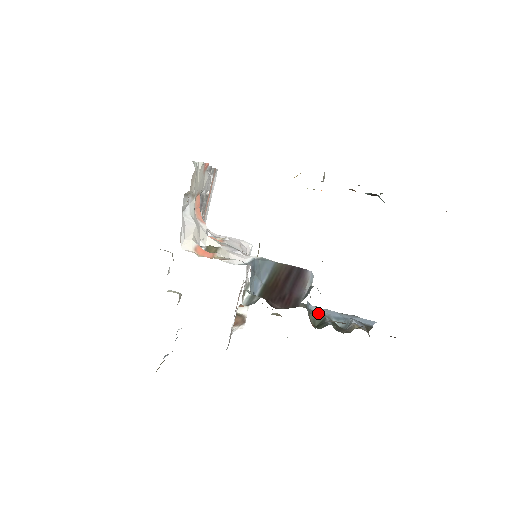
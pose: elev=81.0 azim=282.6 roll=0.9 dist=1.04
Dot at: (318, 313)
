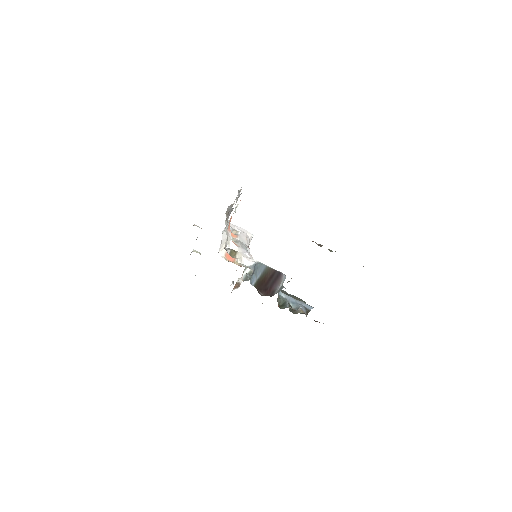
Dot at: (283, 298)
